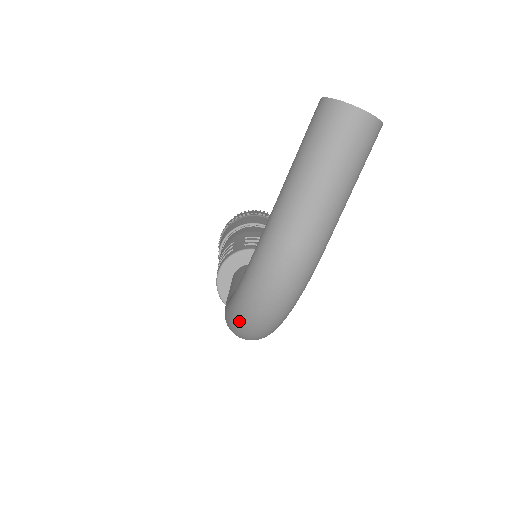
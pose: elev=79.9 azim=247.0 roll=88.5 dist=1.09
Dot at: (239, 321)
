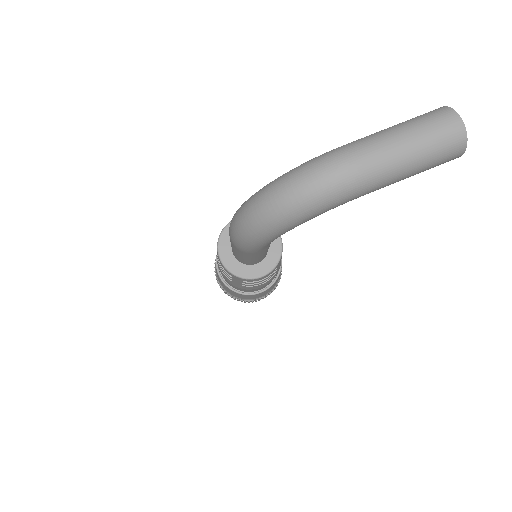
Dot at: (260, 198)
